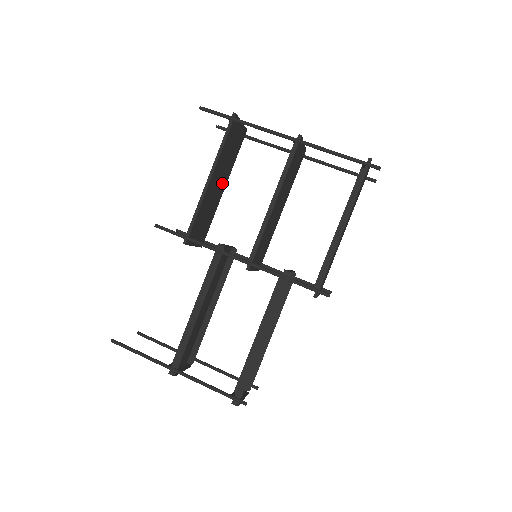
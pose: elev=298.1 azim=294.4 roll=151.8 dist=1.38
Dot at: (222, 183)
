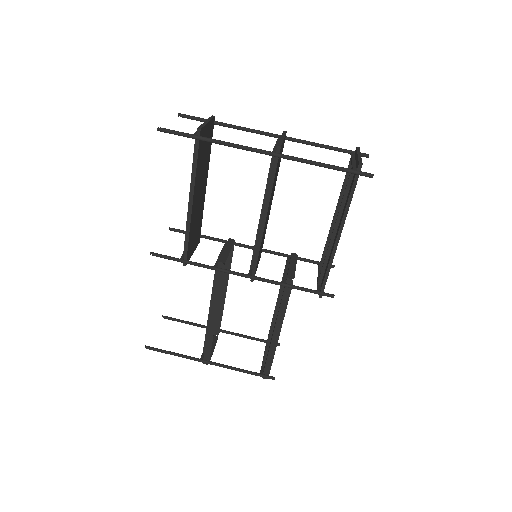
Dot at: (203, 185)
